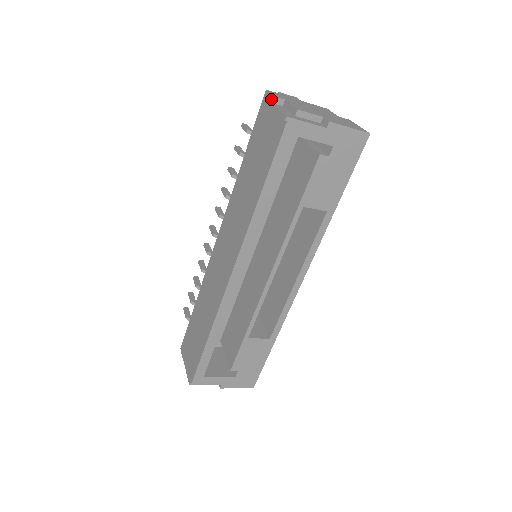
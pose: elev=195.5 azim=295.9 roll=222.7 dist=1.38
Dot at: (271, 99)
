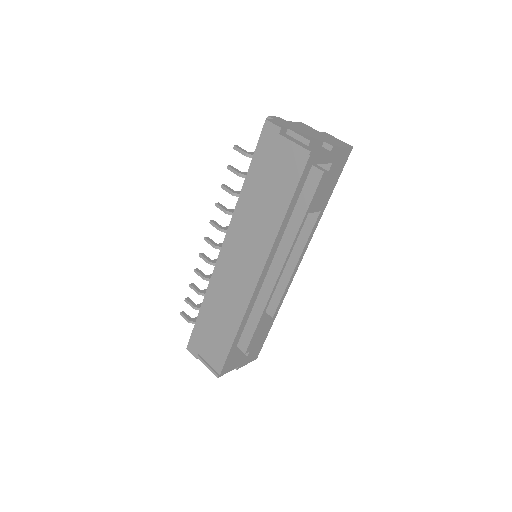
Dot at: (278, 130)
